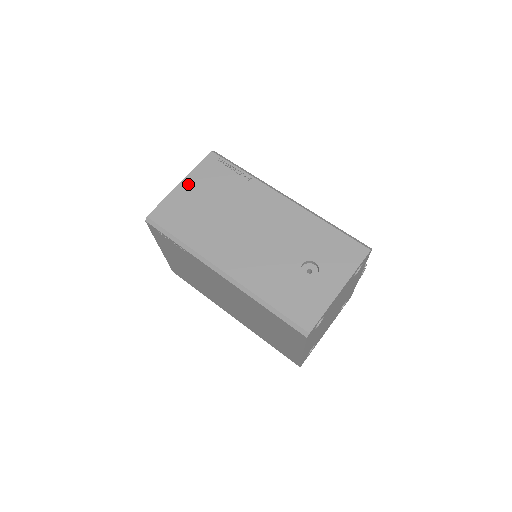
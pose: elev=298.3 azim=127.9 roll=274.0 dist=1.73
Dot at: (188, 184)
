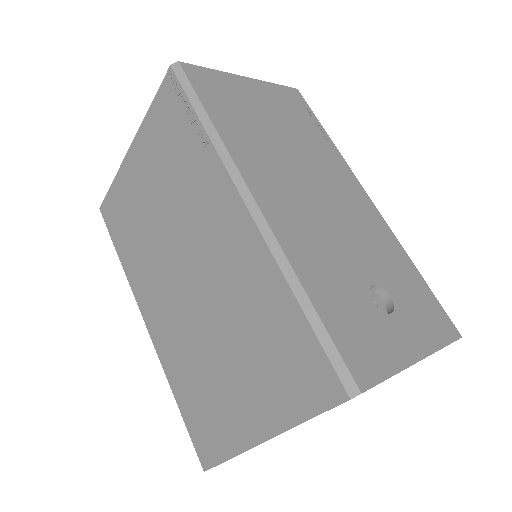
Dot at: (255, 86)
